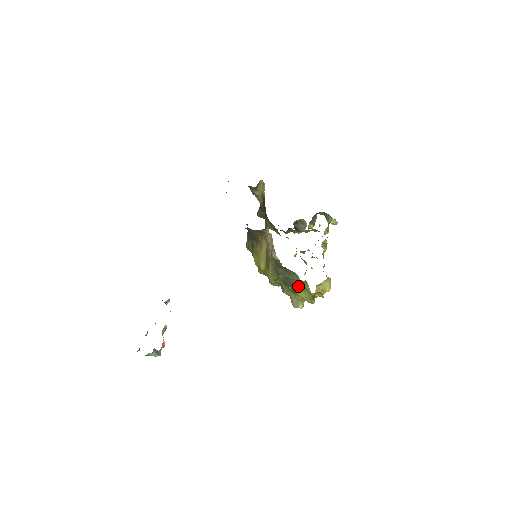
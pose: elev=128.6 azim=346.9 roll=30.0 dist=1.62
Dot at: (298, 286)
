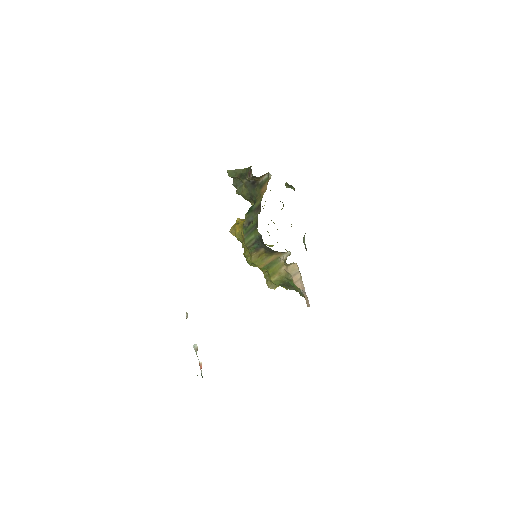
Dot at: occluded
